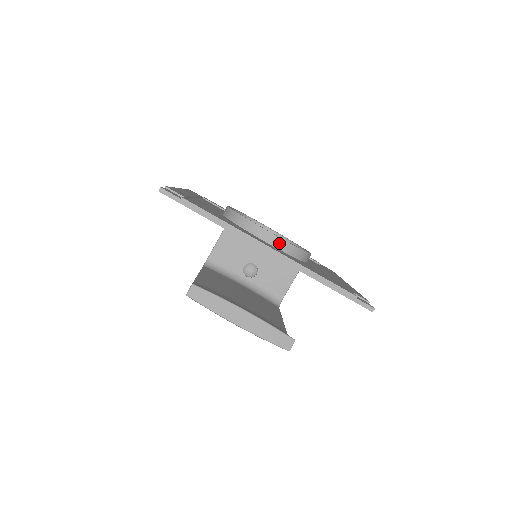
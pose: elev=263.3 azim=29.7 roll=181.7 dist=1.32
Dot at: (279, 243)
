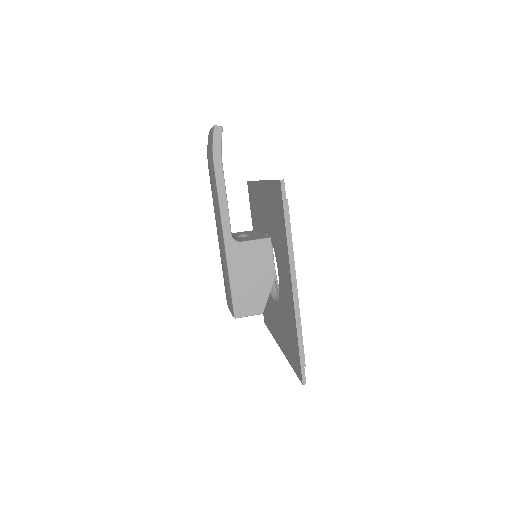
Dot at: occluded
